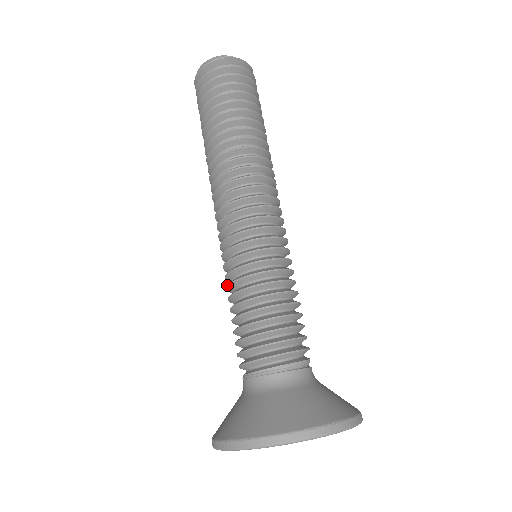
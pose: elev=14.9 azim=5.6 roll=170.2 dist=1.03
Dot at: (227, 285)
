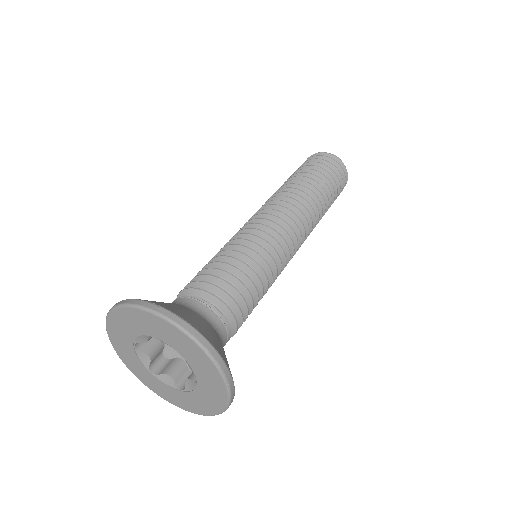
Dot at: (230, 244)
